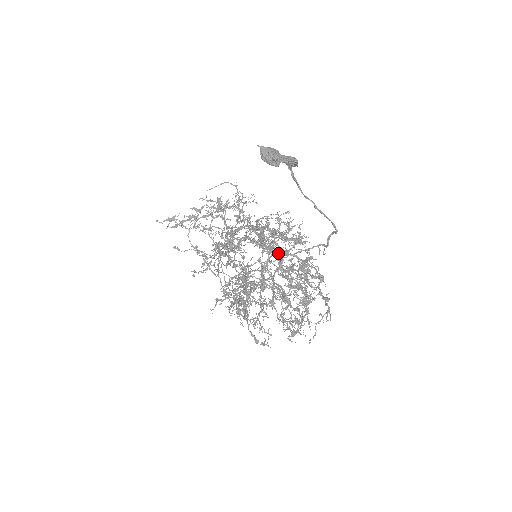
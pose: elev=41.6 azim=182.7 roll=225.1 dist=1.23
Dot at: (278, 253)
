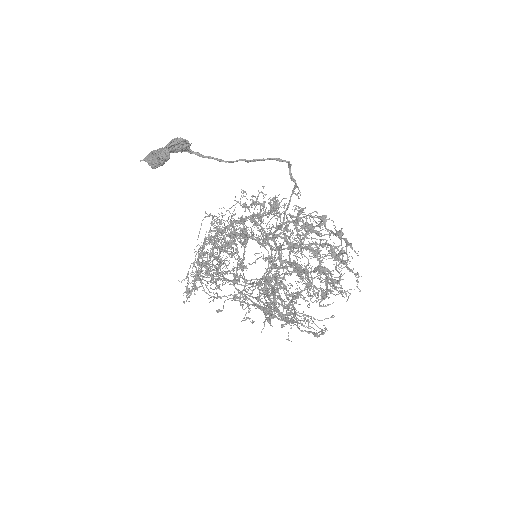
Dot at: (261, 234)
